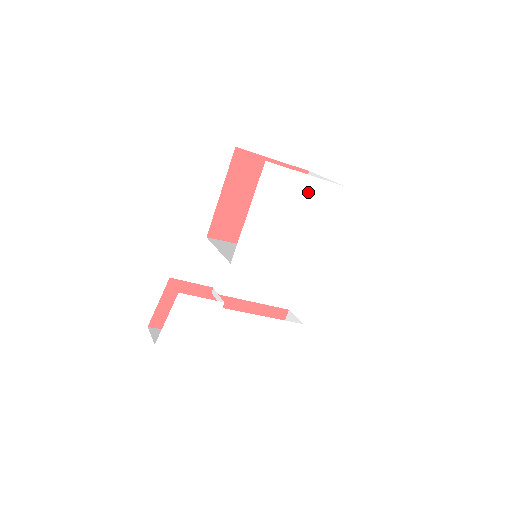
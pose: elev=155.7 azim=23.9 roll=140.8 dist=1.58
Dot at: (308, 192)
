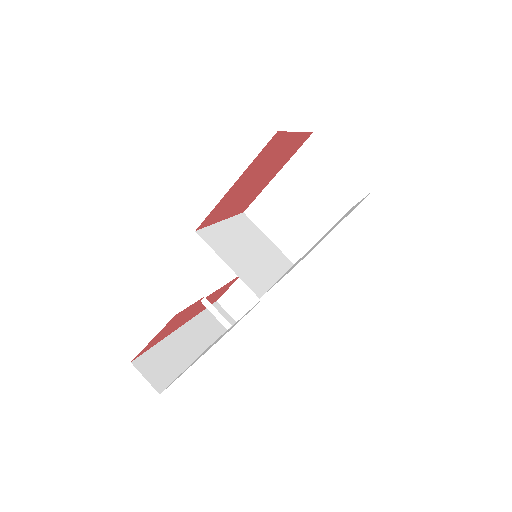
Dot at: (351, 210)
